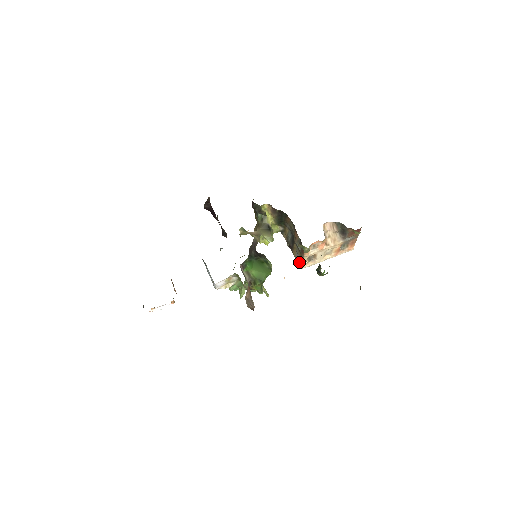
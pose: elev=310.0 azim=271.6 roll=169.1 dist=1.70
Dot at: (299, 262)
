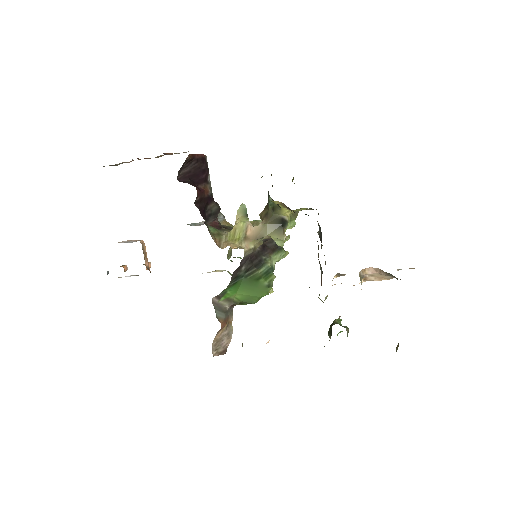
Dot at: occluded
